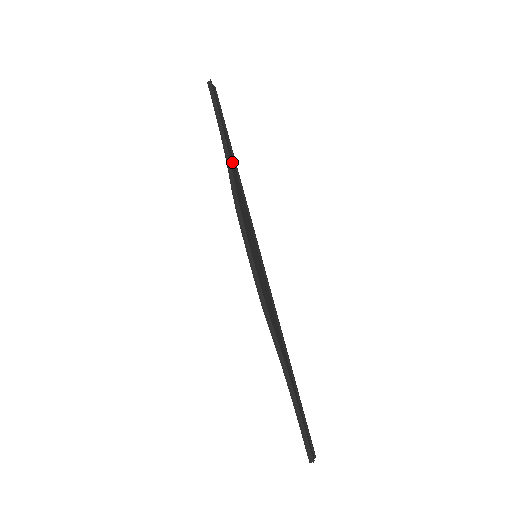
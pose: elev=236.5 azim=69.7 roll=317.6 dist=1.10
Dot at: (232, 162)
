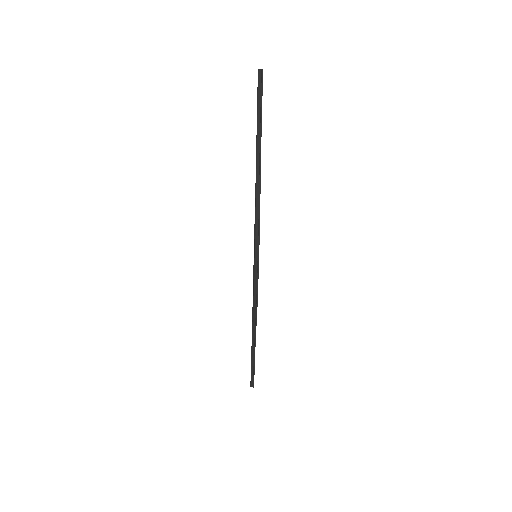
Dot at: occluded
